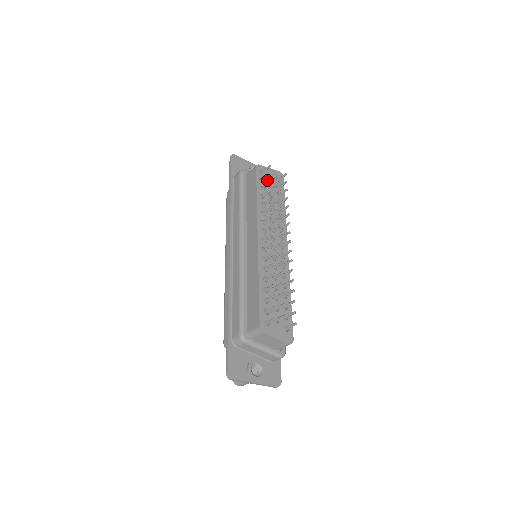
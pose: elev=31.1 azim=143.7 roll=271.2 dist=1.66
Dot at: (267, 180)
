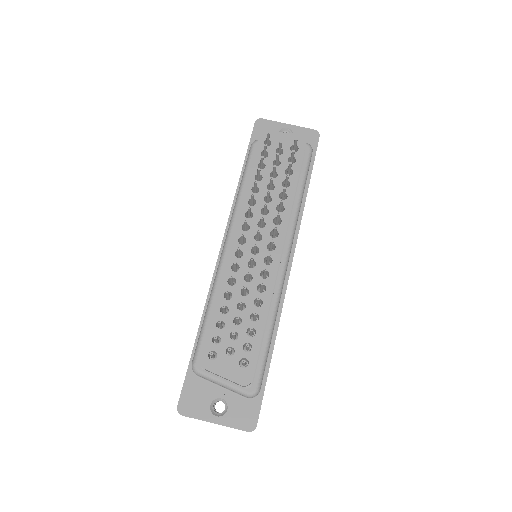
Dot at: (273, 152)
